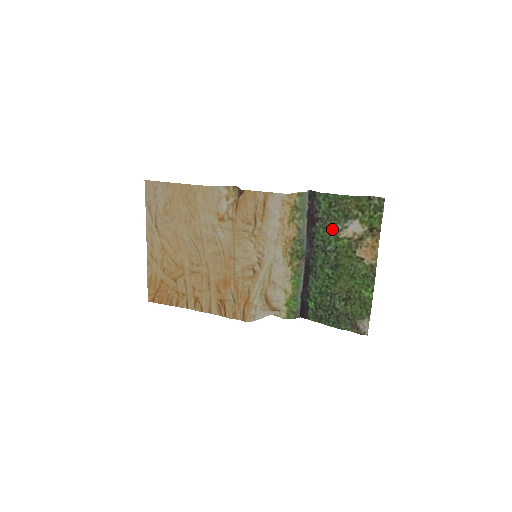
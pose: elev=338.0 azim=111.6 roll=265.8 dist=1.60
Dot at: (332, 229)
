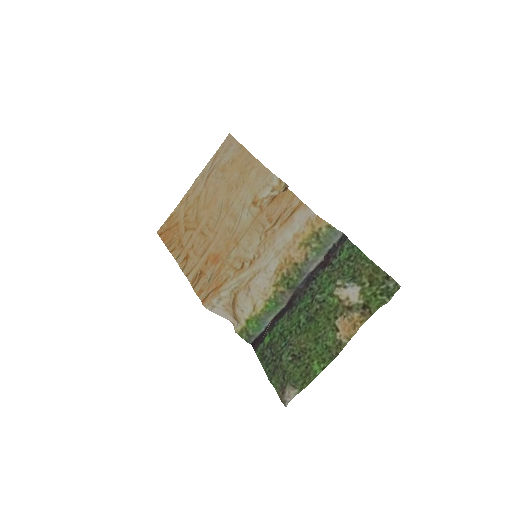
Dot at: (334, 281)
